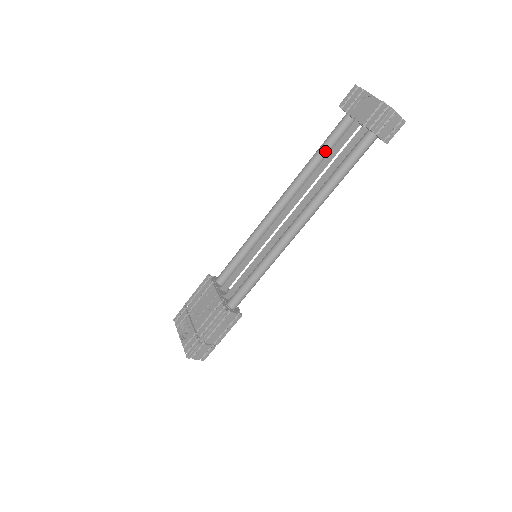
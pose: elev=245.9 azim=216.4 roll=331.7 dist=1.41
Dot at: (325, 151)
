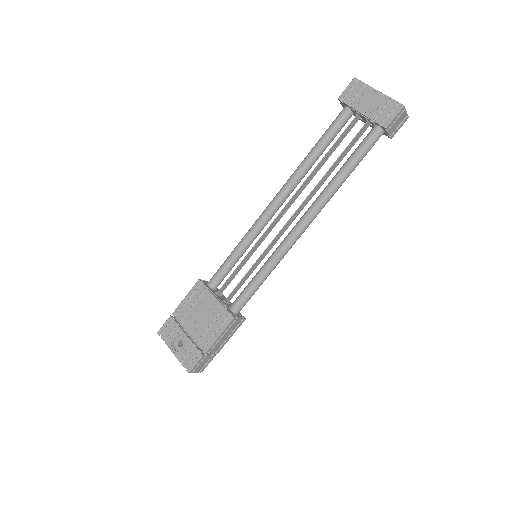
Dot at: (325, 145)
